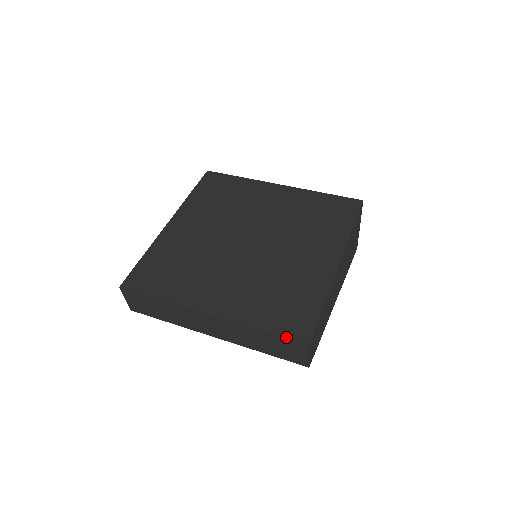
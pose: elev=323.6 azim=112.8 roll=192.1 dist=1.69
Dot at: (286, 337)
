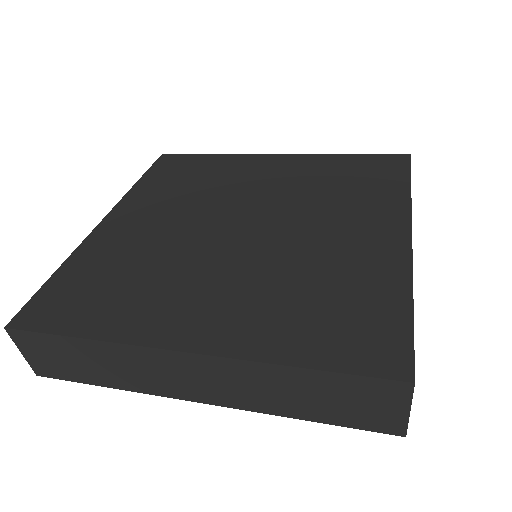
Dot at: (358, 373)
